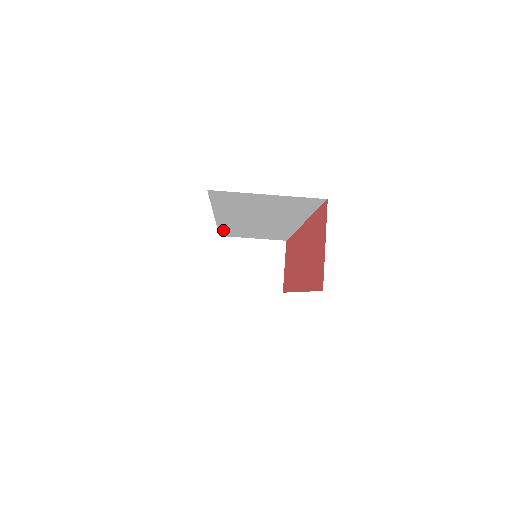
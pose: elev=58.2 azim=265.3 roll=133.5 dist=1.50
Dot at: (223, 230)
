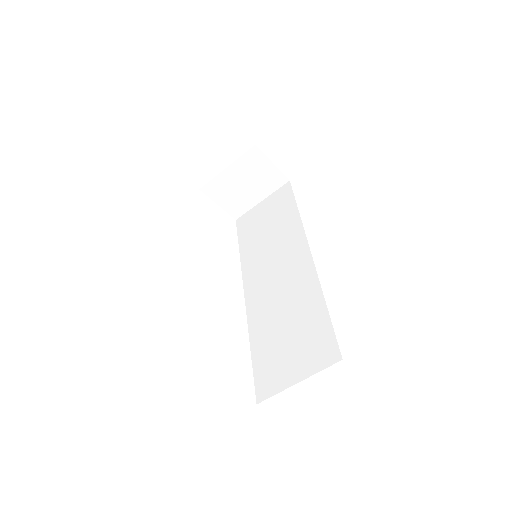
Dot at: occluded
